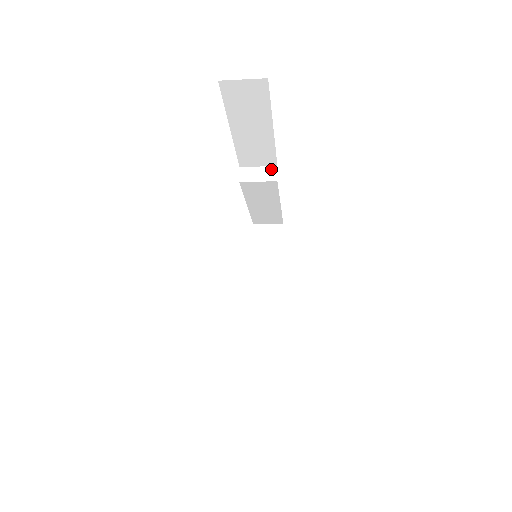
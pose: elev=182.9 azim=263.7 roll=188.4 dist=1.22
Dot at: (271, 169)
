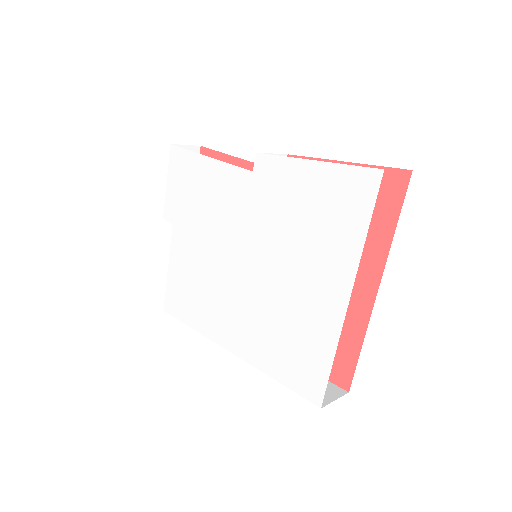
Dot at: occluded
